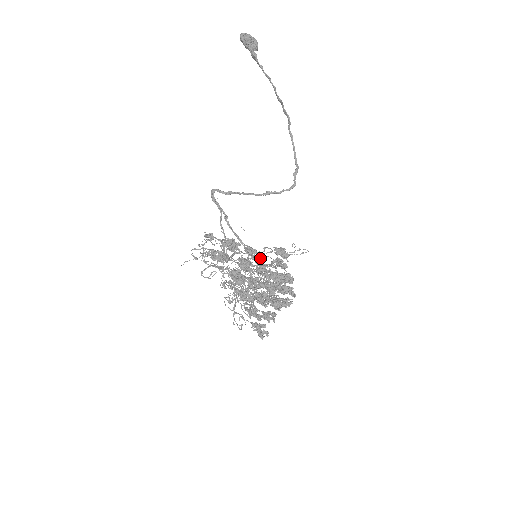
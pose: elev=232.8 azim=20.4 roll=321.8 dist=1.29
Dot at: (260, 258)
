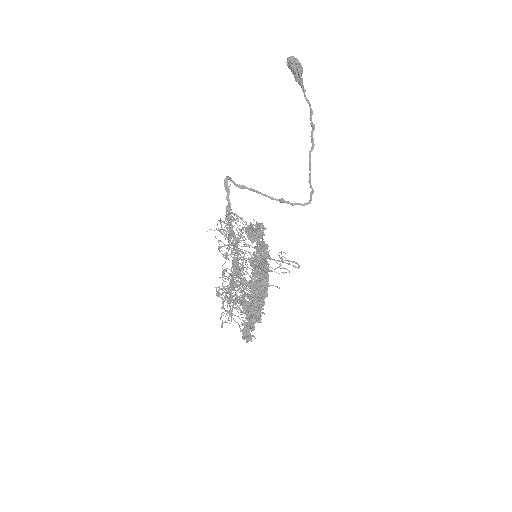
Dot at: (285, 253)
